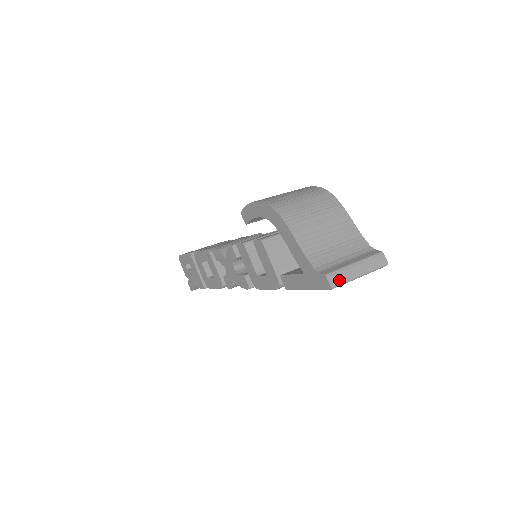
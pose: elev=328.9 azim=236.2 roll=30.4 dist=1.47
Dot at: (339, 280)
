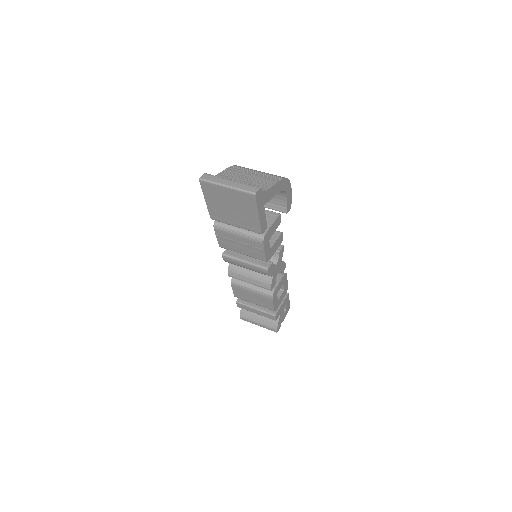
Dot at: (209, 178)
